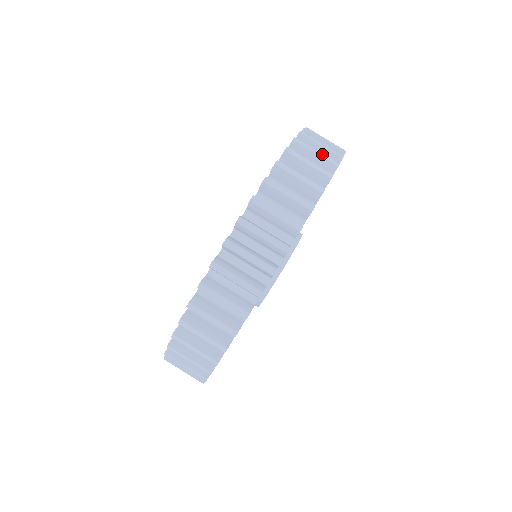
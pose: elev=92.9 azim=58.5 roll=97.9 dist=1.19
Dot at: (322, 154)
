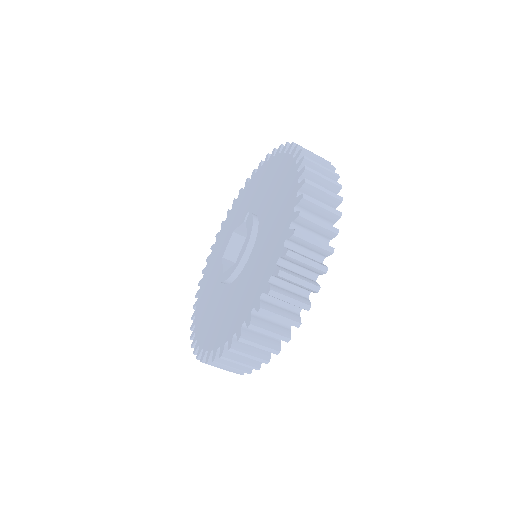
Dot at: occluded
